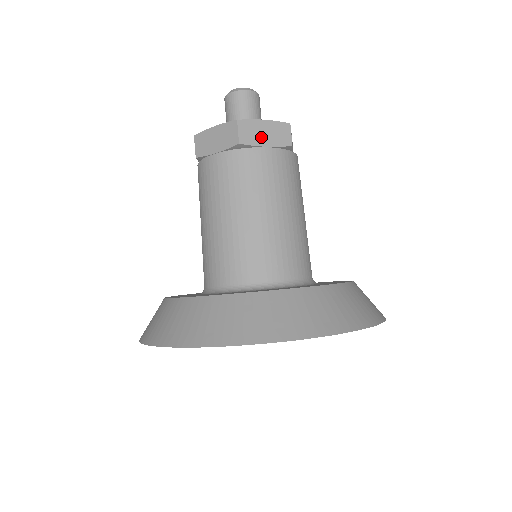
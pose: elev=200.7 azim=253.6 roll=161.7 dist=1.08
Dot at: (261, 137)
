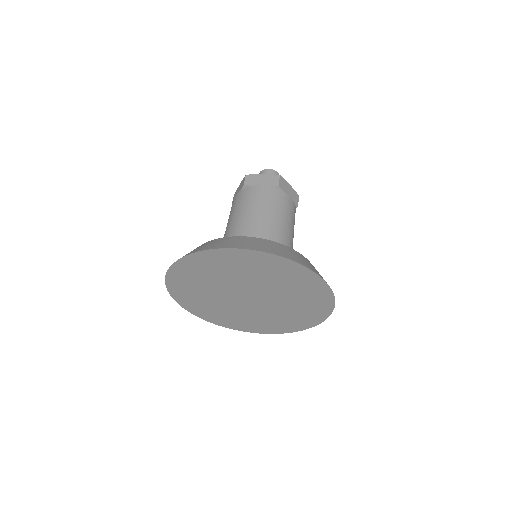
Dot at: (259, 182)
